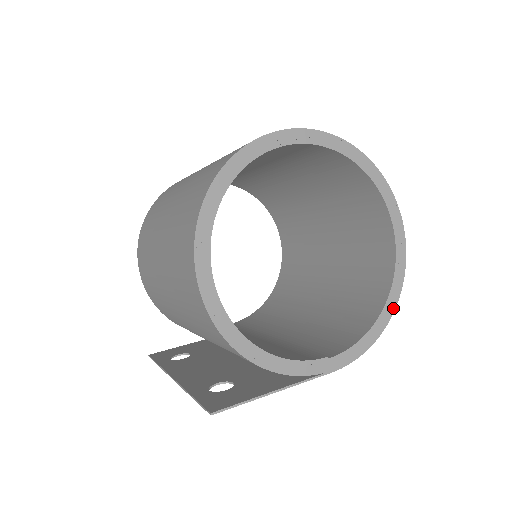
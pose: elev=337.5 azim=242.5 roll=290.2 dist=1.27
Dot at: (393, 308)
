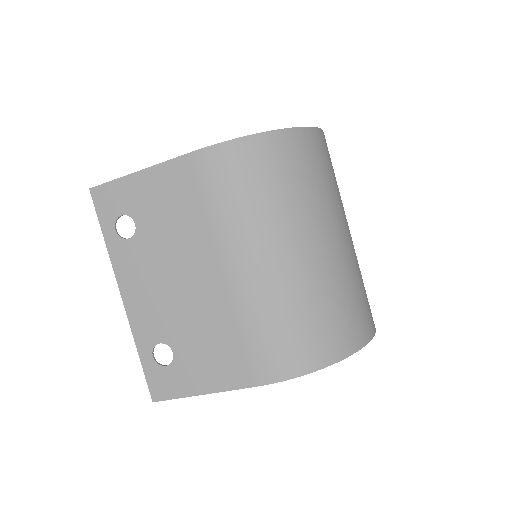
Dot at: (282, 130)
